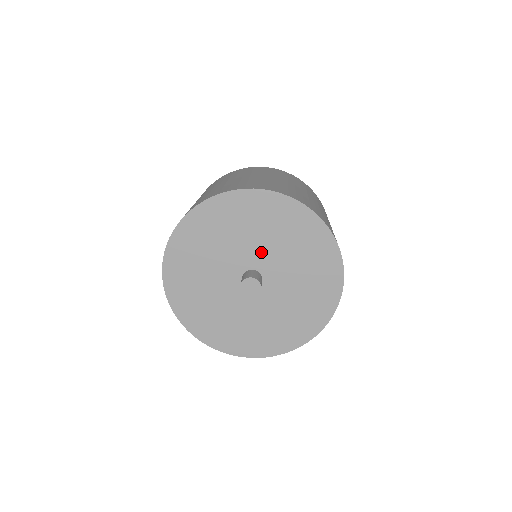
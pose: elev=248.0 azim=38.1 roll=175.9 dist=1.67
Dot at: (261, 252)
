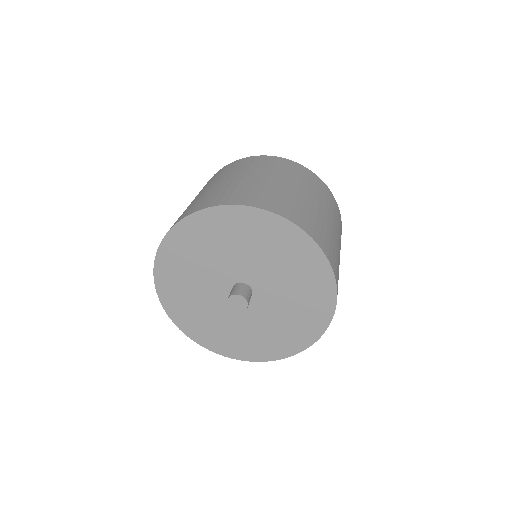
Dot at: (259, 271)
